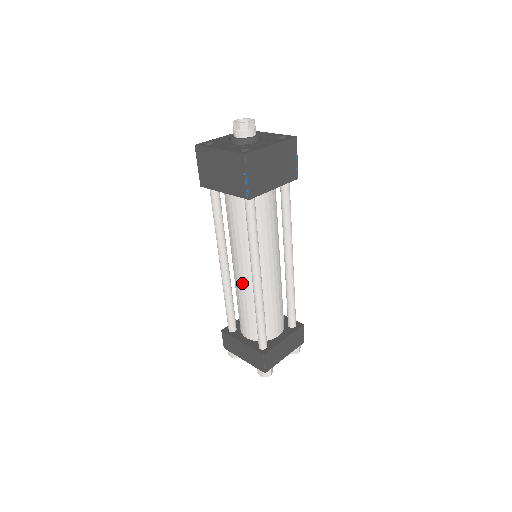
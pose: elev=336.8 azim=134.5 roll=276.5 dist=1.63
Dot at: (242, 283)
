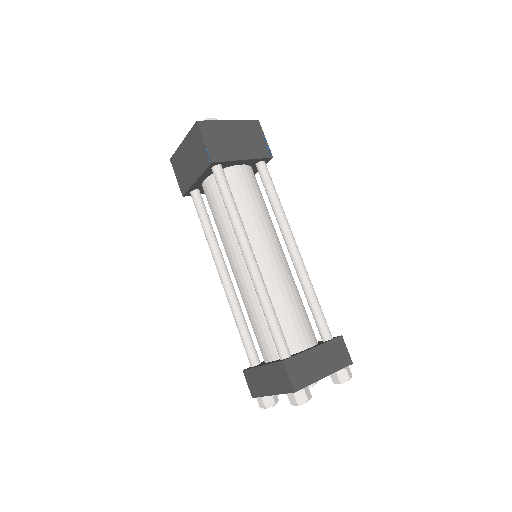
Dot at: (242, 282)
